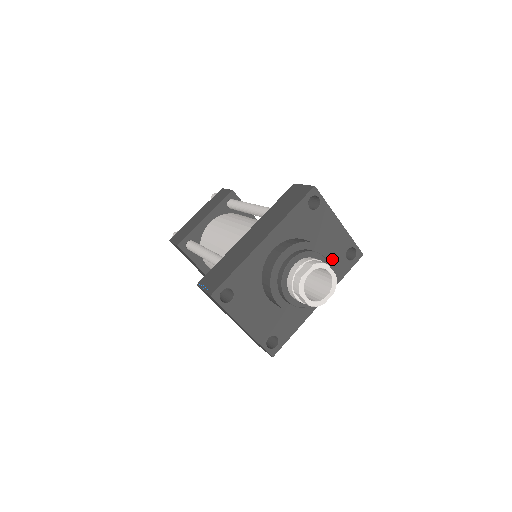
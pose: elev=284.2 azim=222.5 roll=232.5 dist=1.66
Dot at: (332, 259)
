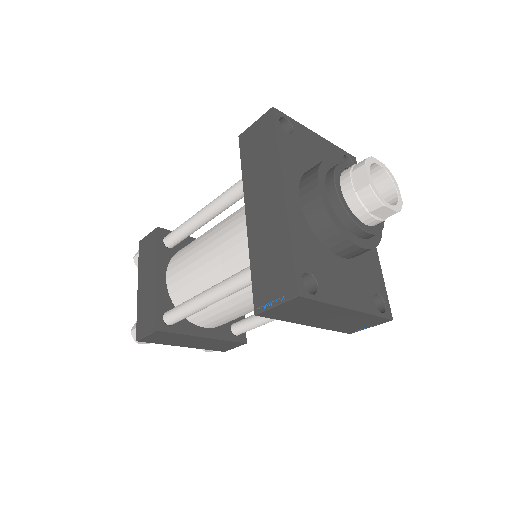
Dot at: occluded
